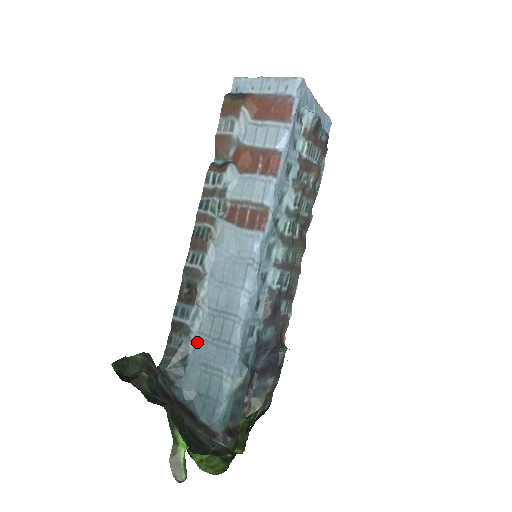
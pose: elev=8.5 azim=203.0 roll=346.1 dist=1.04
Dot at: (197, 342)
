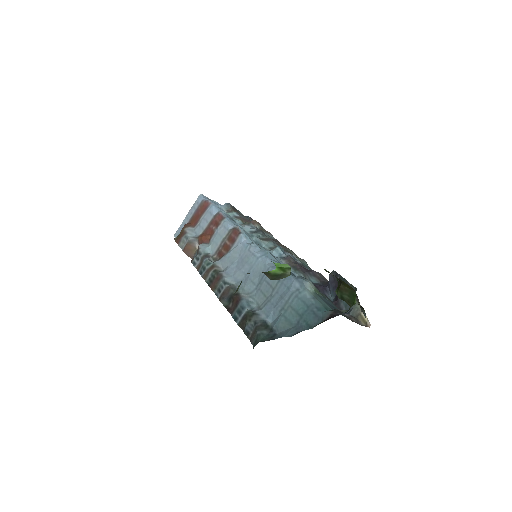
Dot at: (264, 310)
